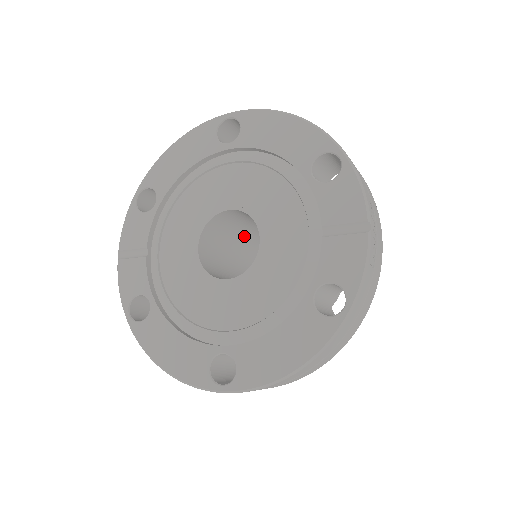
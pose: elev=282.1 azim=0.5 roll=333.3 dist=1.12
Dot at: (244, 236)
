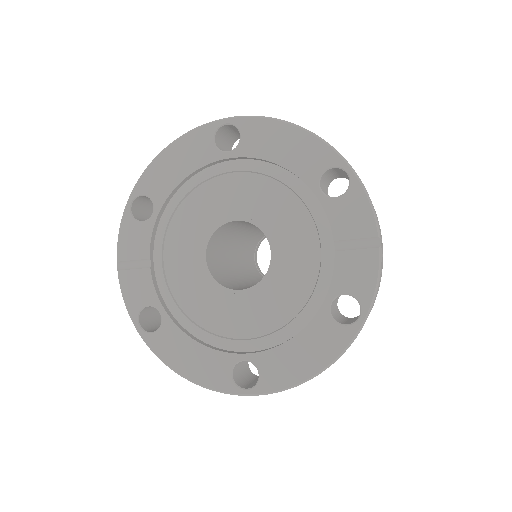
Dot at: (240, 234)
